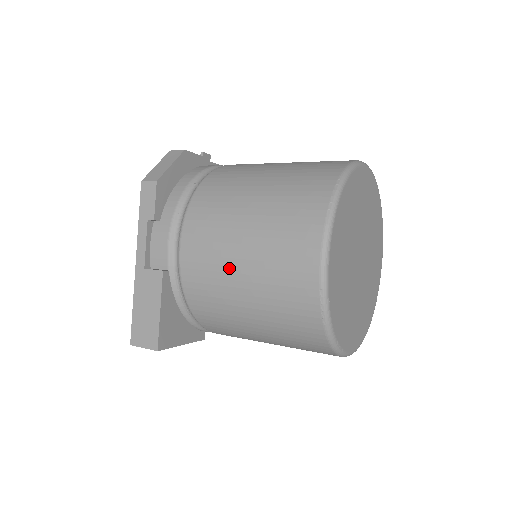
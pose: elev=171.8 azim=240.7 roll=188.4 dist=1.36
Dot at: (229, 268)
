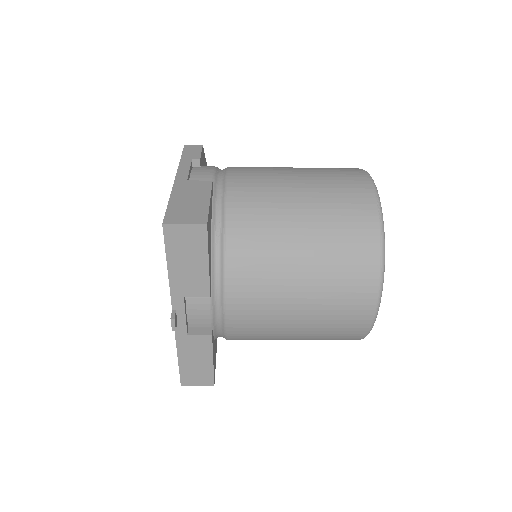
Dot at: (285, 185)
